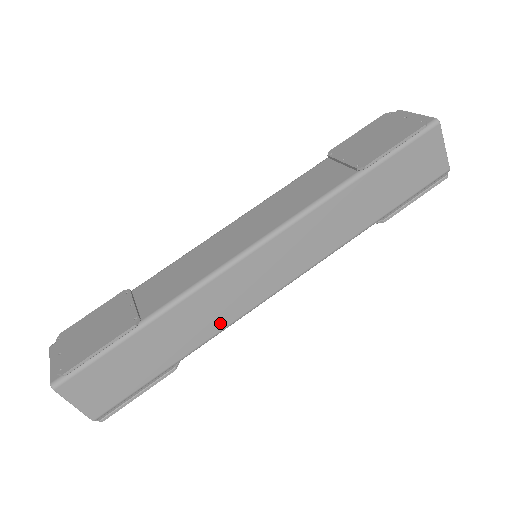
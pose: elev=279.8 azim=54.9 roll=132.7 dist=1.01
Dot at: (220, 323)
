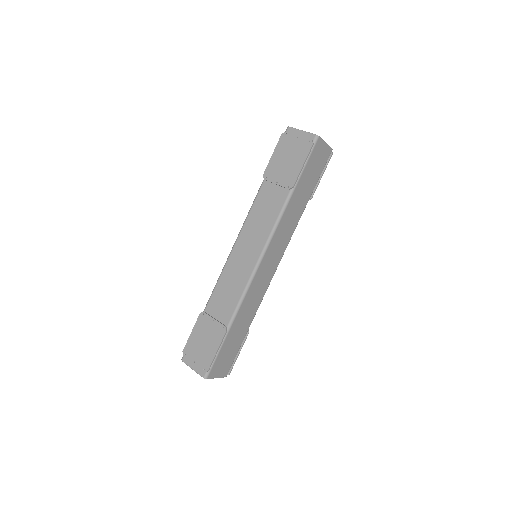
Dot at: (259, 300)
